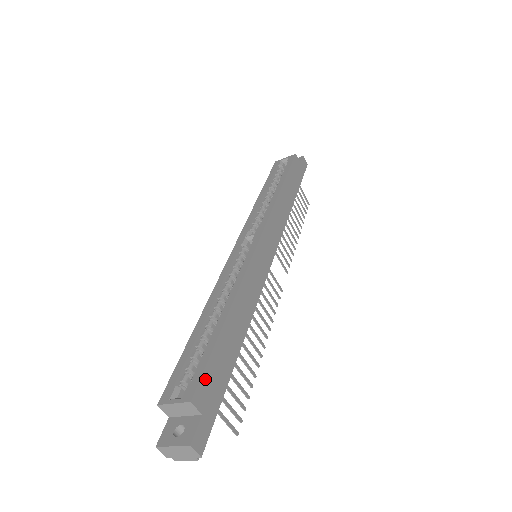
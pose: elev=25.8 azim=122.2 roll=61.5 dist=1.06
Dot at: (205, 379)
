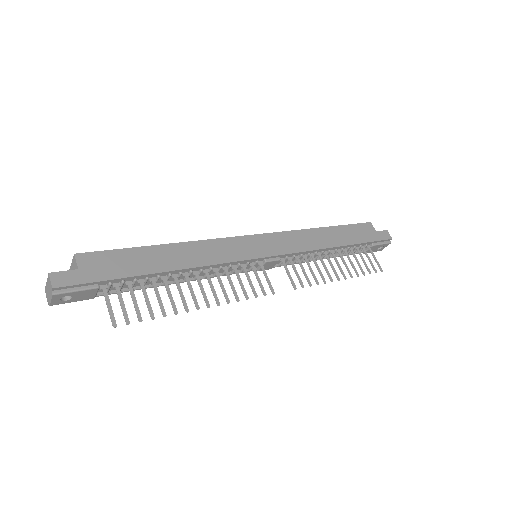
Dot at: (102, 255)
